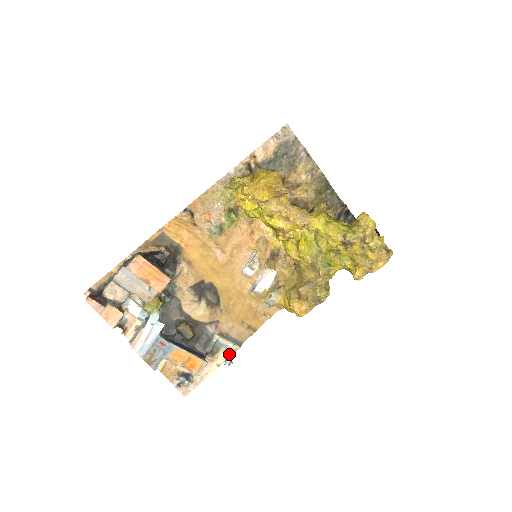
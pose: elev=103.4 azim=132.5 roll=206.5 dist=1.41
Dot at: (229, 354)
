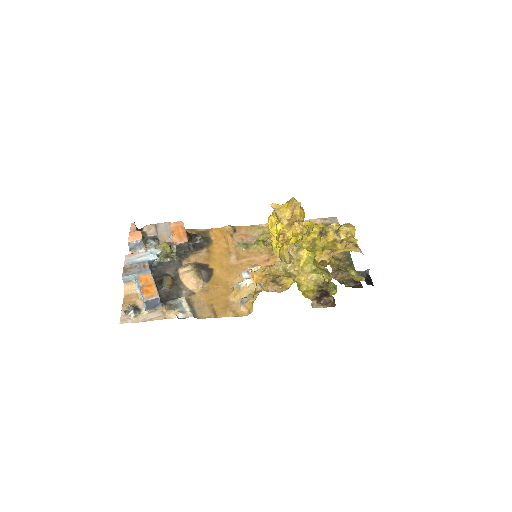
Dot at: (181, 317)
